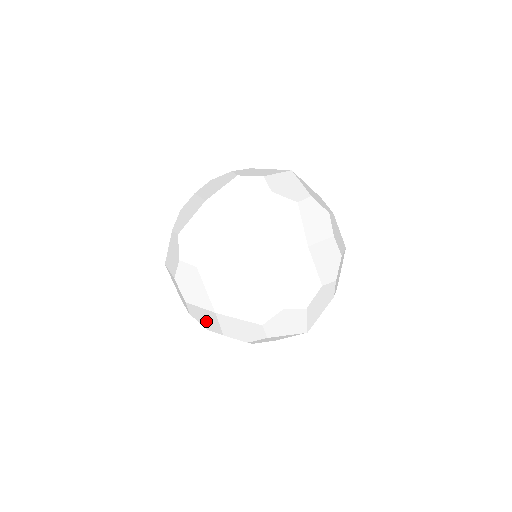
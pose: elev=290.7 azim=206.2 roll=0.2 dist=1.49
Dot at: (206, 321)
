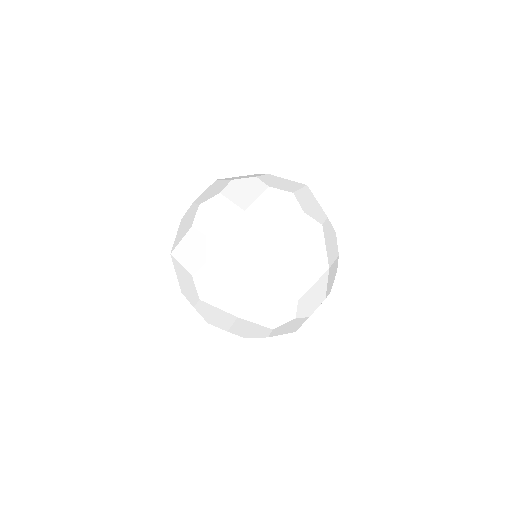
Dot at: occluded
